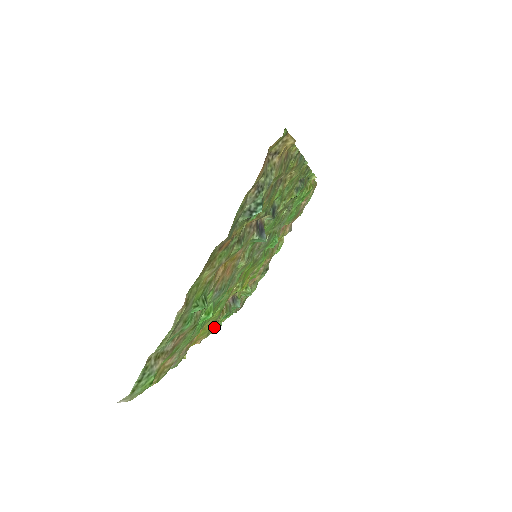
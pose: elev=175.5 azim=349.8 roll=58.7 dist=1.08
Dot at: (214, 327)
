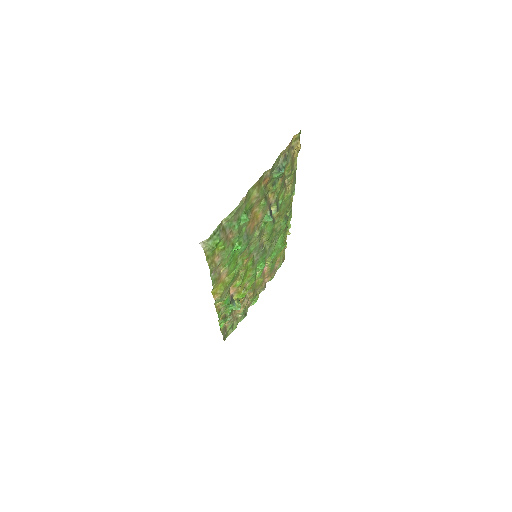
Dot at: (224, 295)
